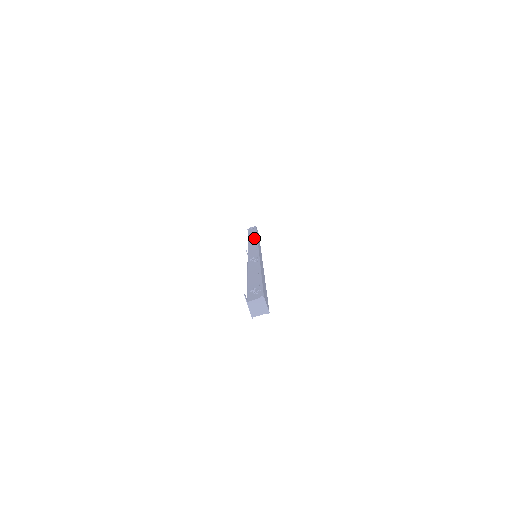
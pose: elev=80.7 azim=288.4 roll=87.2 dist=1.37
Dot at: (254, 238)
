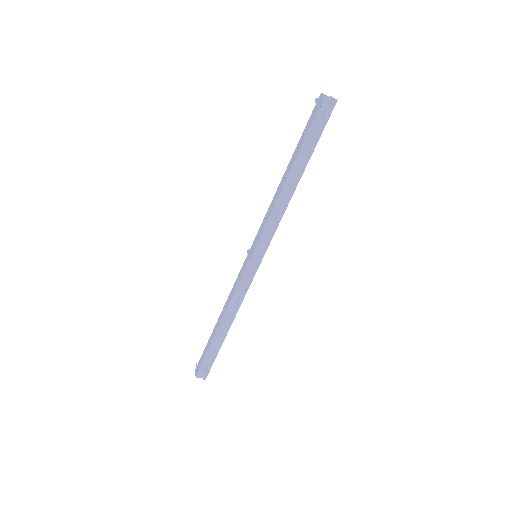
Dot at: (287, 198)
